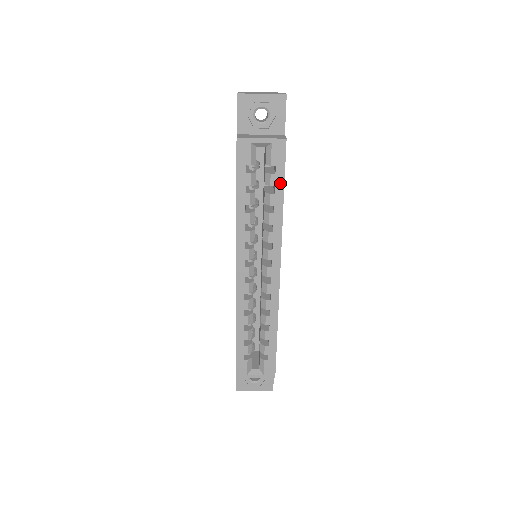
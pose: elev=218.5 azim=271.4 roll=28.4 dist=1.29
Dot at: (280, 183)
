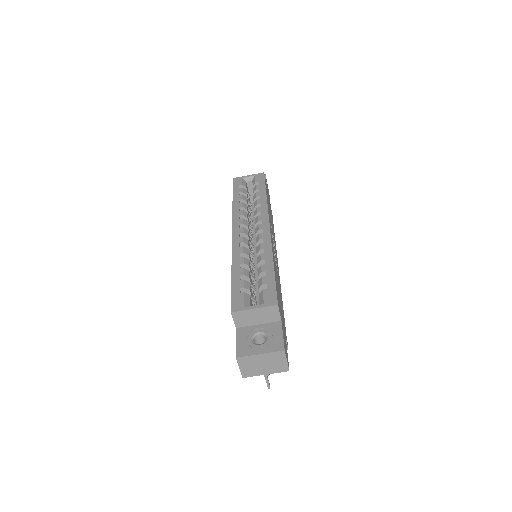
Dot at: (263, 187)
